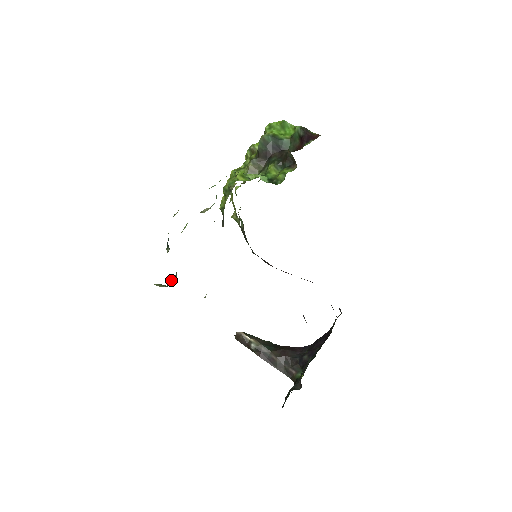
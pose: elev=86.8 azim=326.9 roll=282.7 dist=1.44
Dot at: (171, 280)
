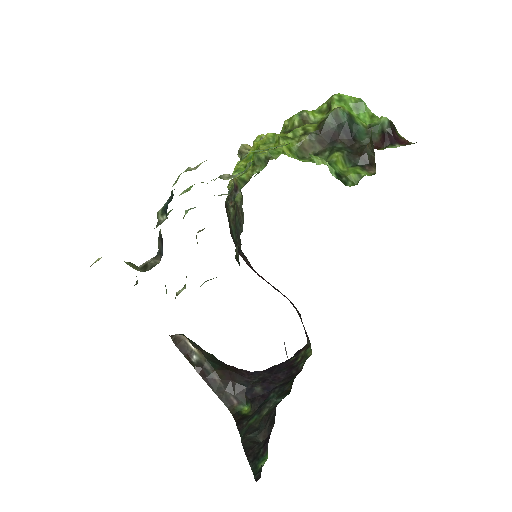
Dot at: (149, 261)
